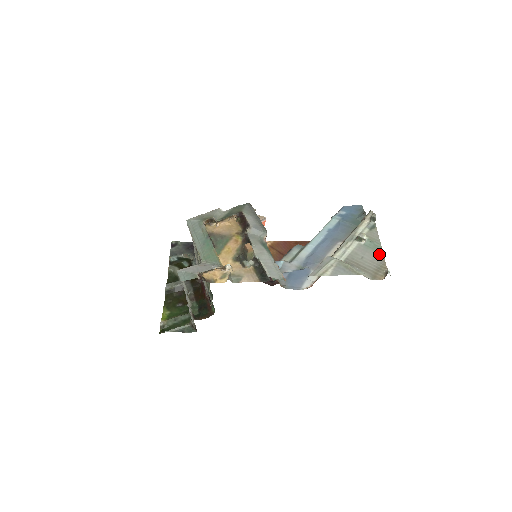
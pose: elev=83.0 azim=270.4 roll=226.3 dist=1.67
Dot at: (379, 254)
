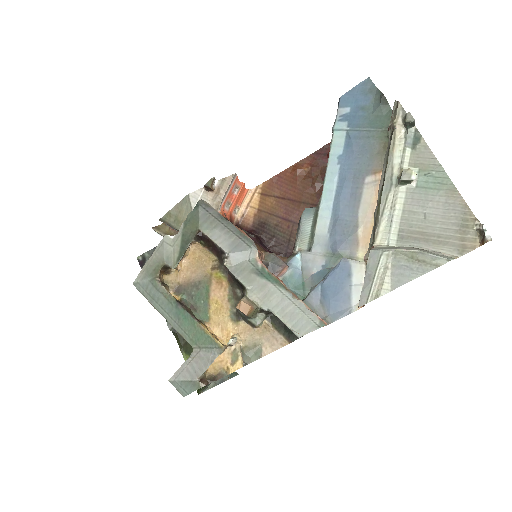
Dot at: (451, 195)
